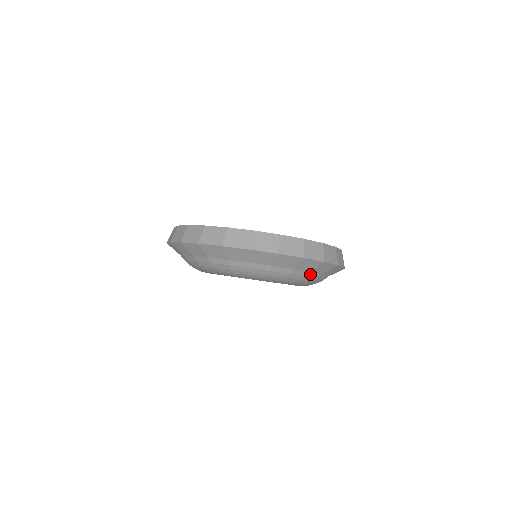
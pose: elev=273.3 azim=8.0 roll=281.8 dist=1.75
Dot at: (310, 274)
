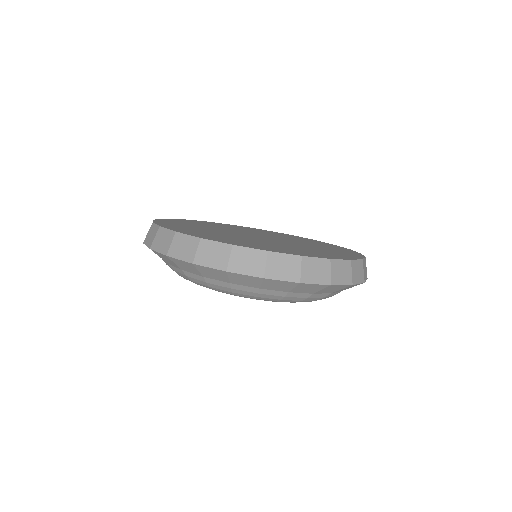
Dot at: occluded
